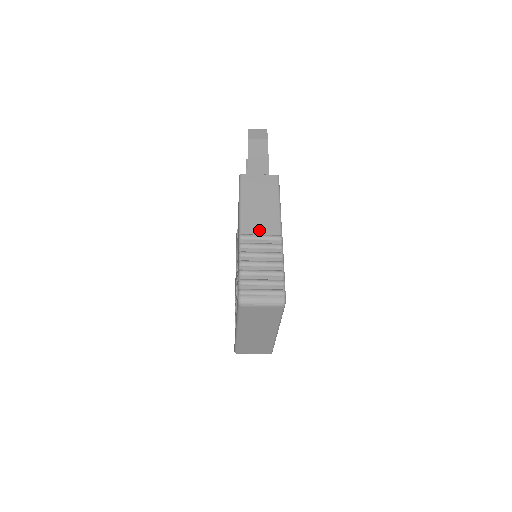
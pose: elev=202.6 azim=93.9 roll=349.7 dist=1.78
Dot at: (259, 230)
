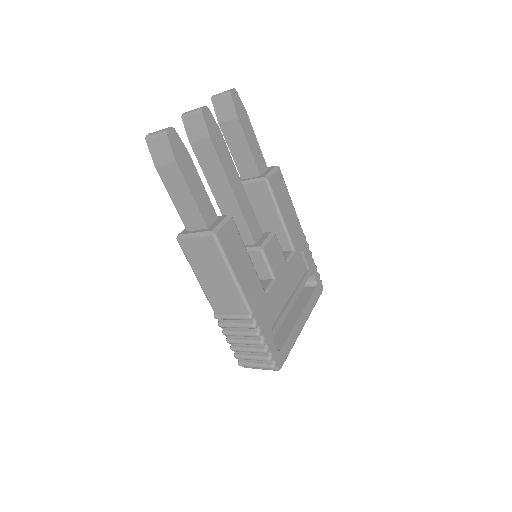
Dot at: (227, 308)
